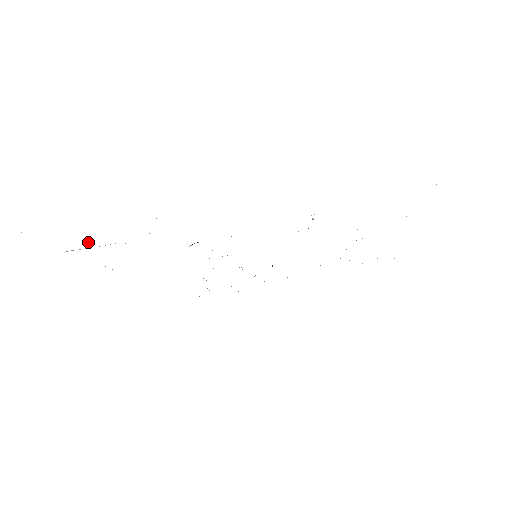
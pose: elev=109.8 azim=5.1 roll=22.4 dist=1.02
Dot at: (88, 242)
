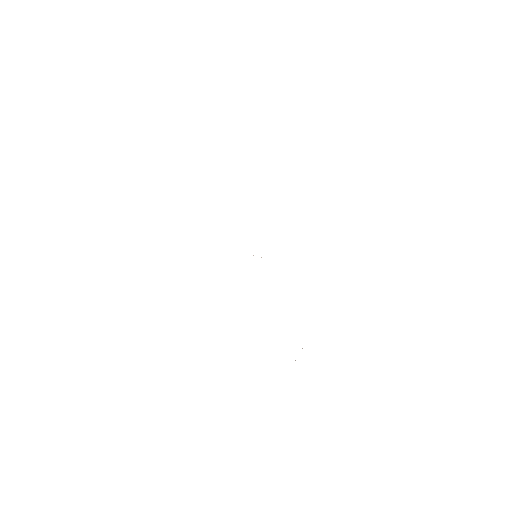
Dot at: occluded
